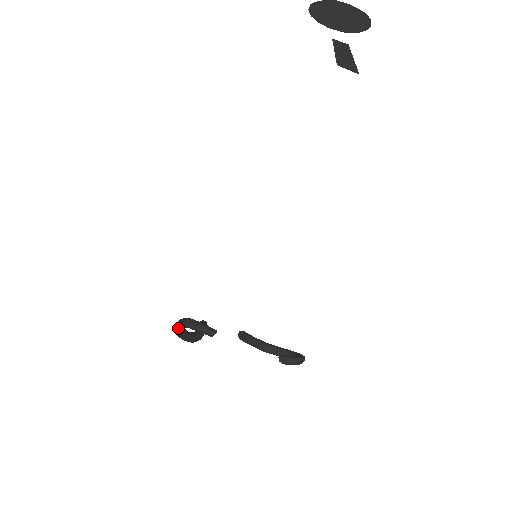
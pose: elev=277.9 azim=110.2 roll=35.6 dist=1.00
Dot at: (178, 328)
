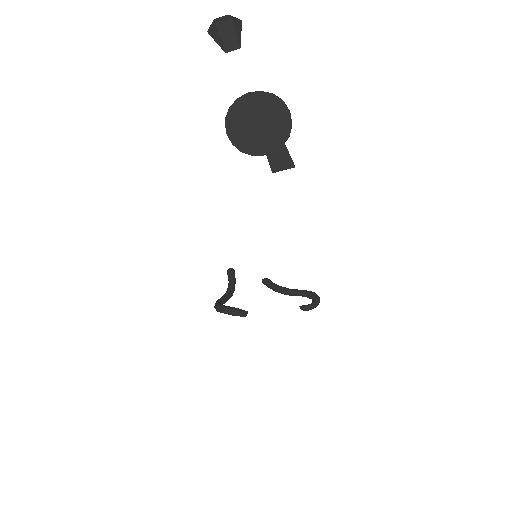
Dot at: occluded
